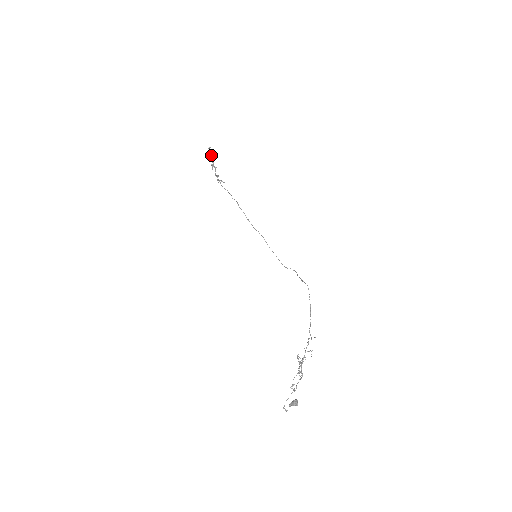
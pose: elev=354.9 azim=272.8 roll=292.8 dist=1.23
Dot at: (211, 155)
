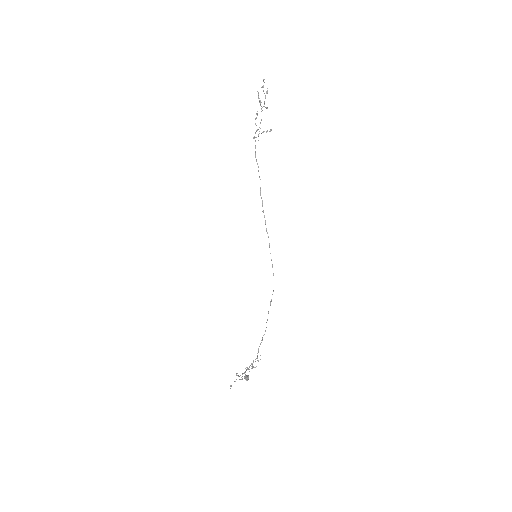
Dot at: occluded
